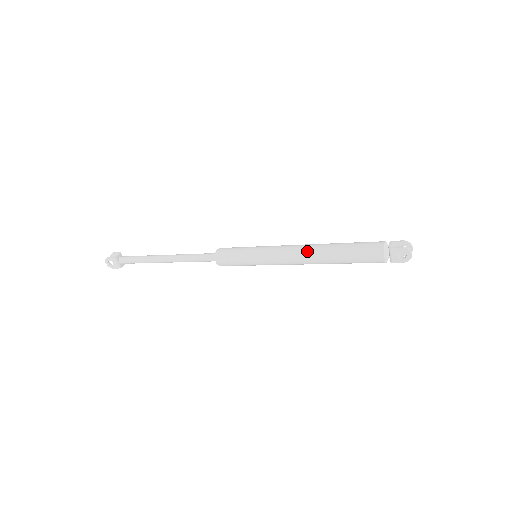
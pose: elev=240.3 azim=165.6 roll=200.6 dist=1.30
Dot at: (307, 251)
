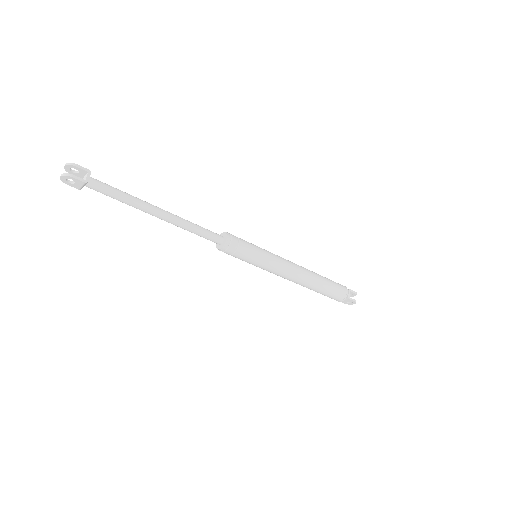
Dot at: (302, 278)
